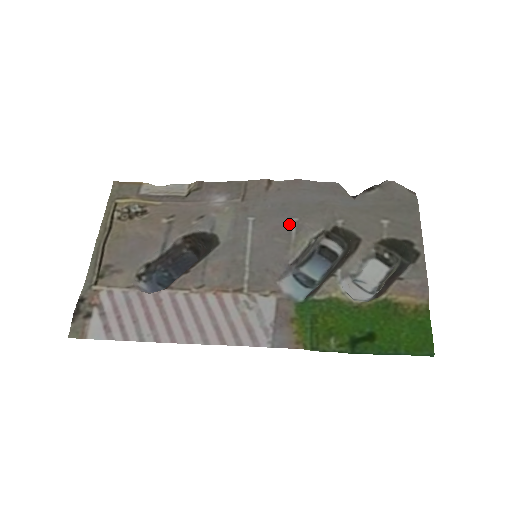
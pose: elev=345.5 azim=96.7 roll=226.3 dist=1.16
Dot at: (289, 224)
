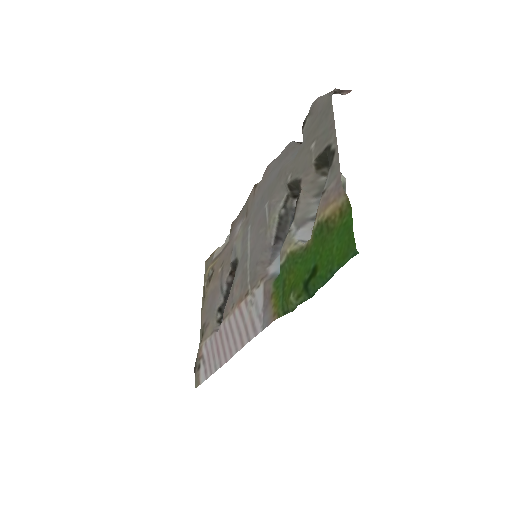
Dot at: (264, 211)
